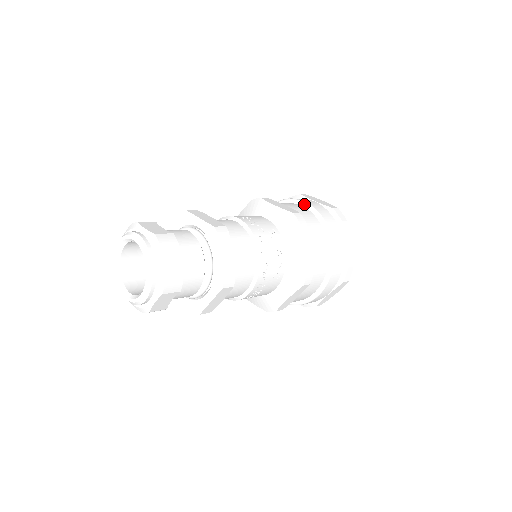
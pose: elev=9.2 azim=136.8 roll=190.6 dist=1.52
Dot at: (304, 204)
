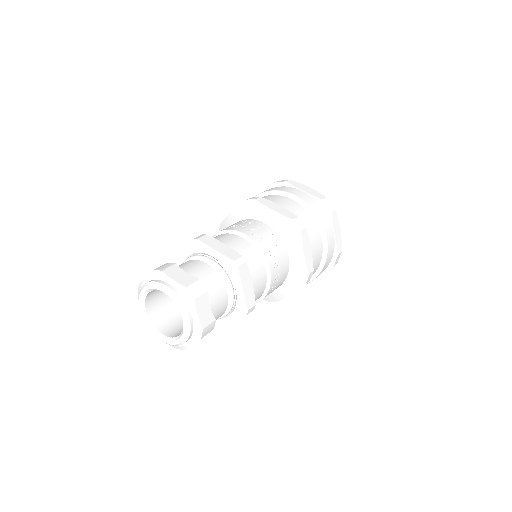
Dot at: occluded
